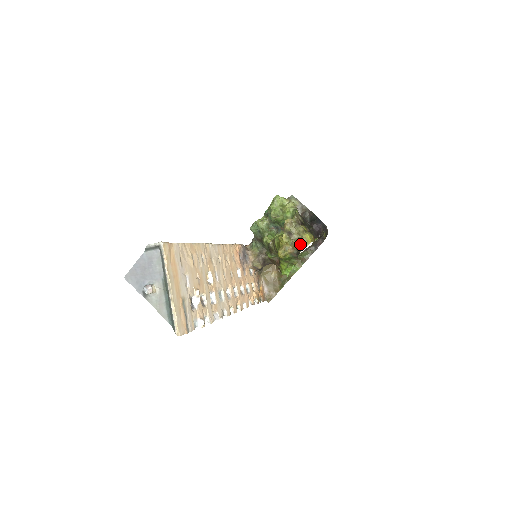
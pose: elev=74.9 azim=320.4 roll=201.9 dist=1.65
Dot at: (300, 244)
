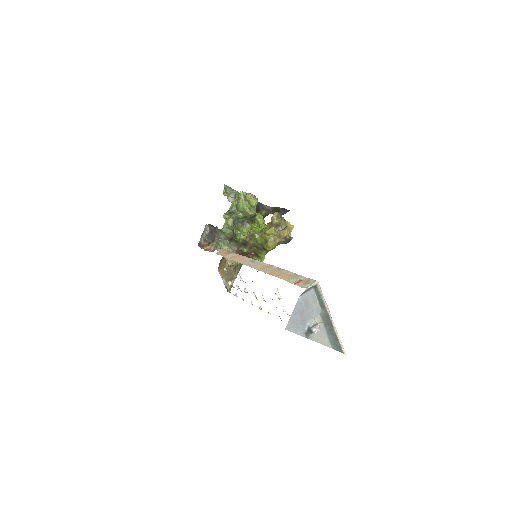
Dot at: (286, 232)
